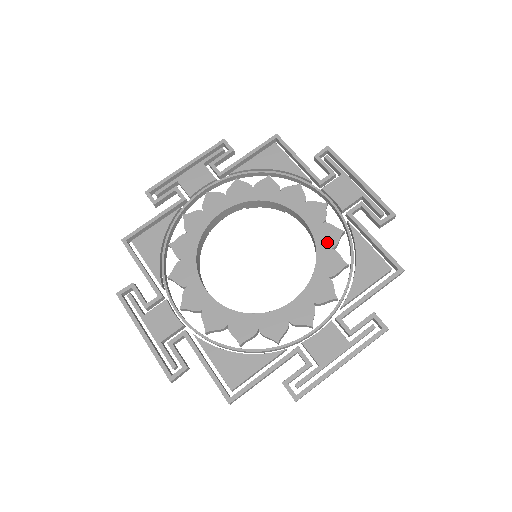
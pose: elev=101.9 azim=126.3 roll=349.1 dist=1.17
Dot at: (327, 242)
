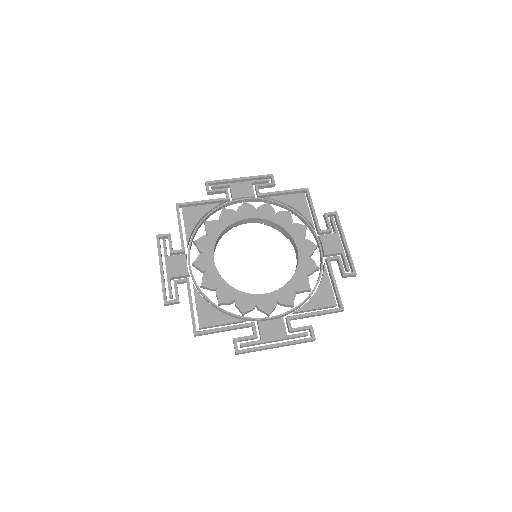
Dot at: (305, 269)
